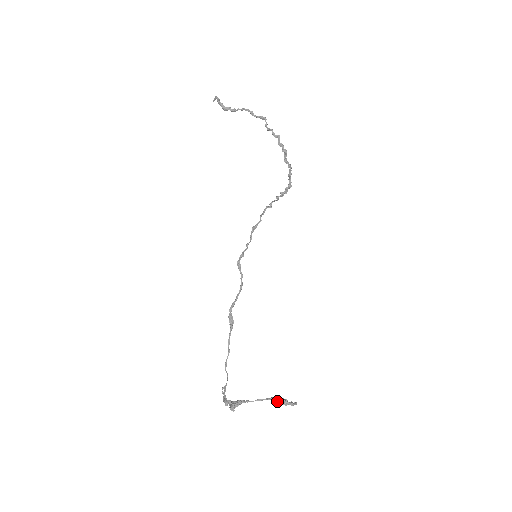
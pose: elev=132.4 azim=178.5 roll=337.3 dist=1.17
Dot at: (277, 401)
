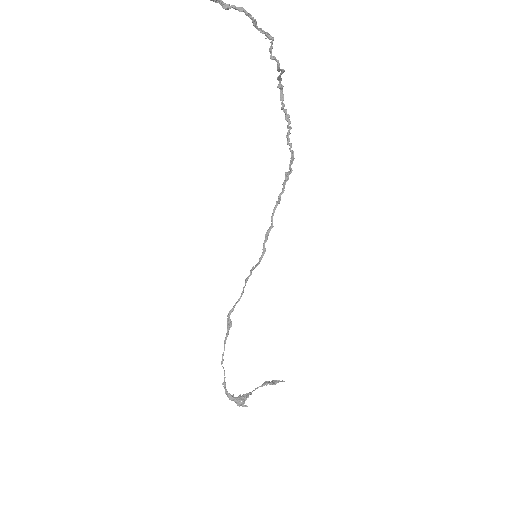
Dot at: occluded
